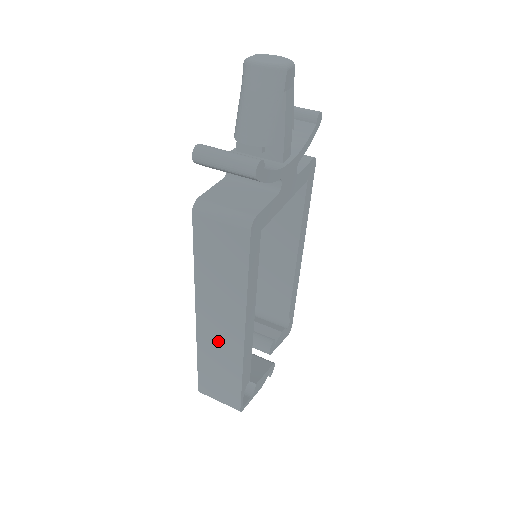
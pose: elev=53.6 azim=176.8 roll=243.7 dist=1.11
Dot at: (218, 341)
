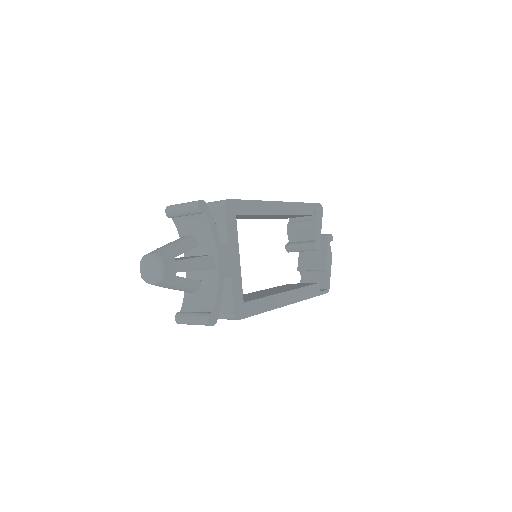
Dot at: occluded
